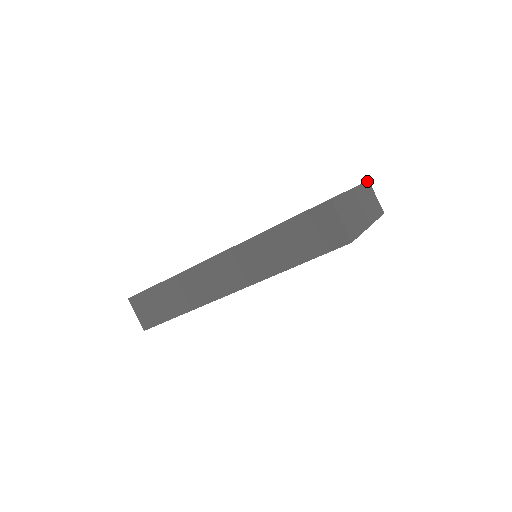
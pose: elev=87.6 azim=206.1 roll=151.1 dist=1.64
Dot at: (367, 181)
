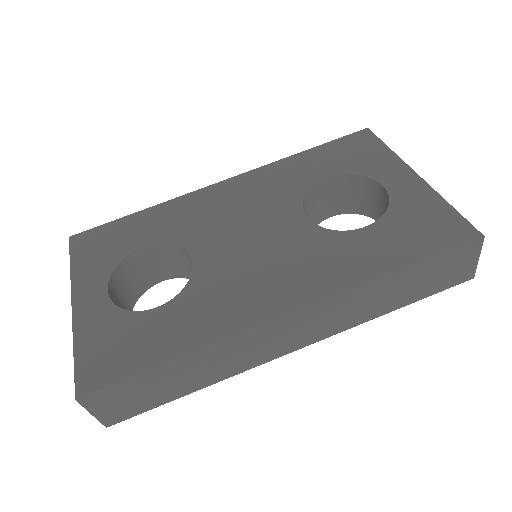
Dot at: (372, 132)
